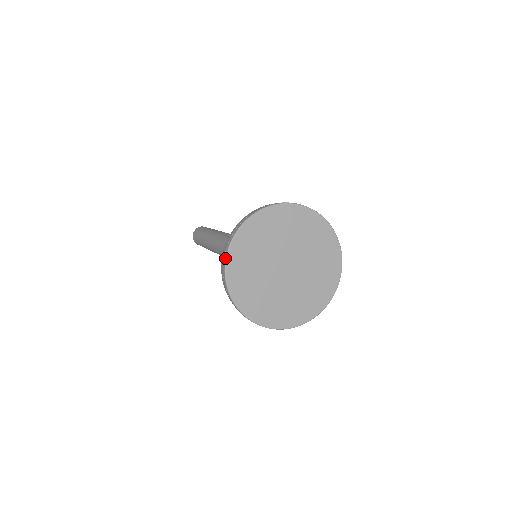
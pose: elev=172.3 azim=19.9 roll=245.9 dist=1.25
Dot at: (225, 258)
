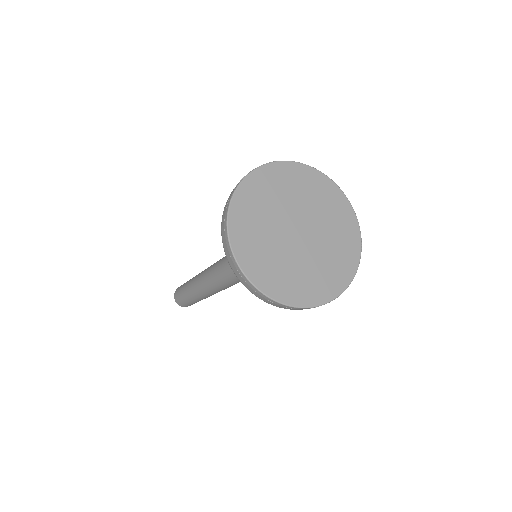
Dot at: (242, 274)
